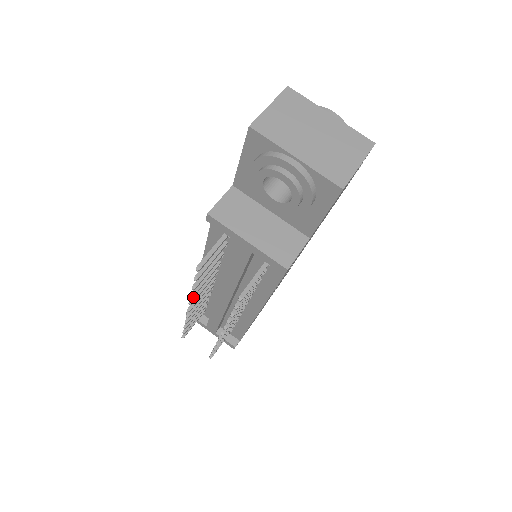
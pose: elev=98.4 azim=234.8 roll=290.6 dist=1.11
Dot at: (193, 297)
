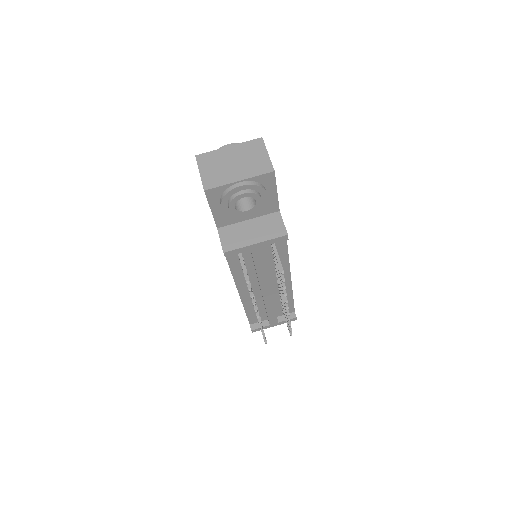
Dot at: (254, 307)
